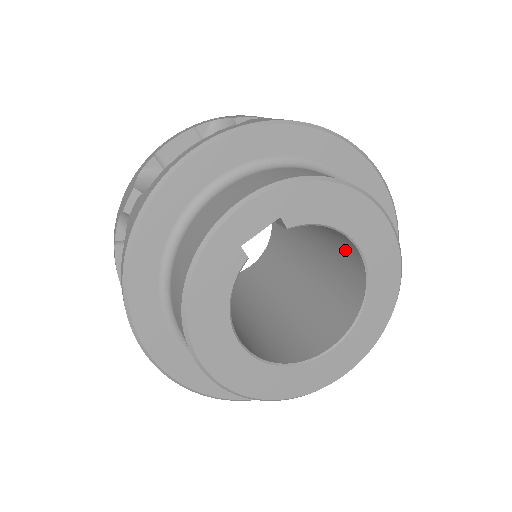
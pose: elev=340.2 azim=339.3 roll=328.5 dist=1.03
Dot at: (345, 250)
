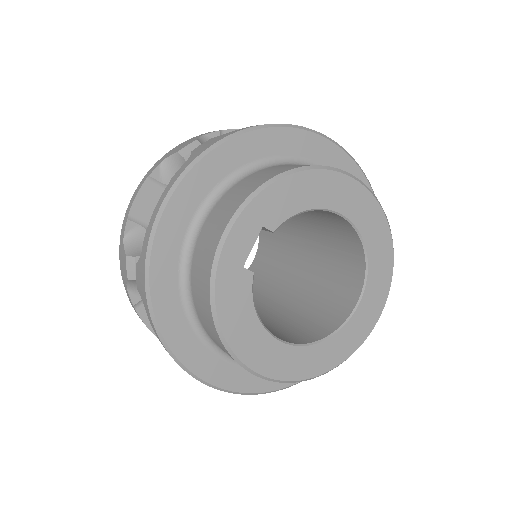
Dot at: (328, 218)
